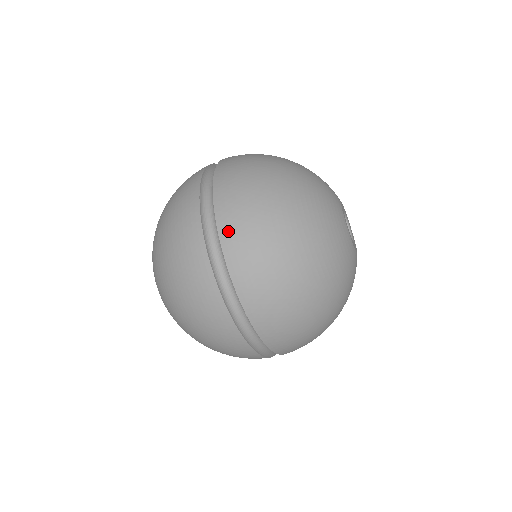
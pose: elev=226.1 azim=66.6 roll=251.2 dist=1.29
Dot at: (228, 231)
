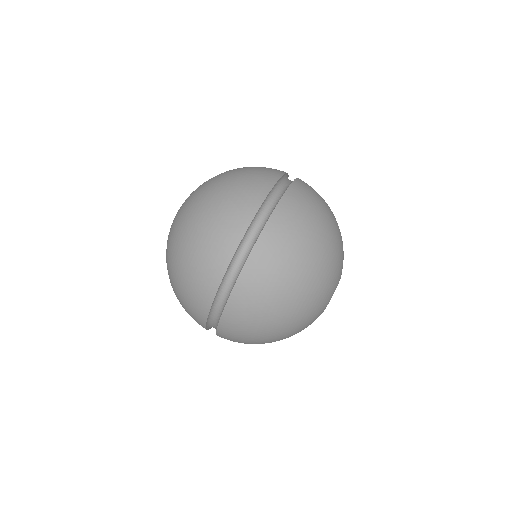
Dot at: (288, 202)
